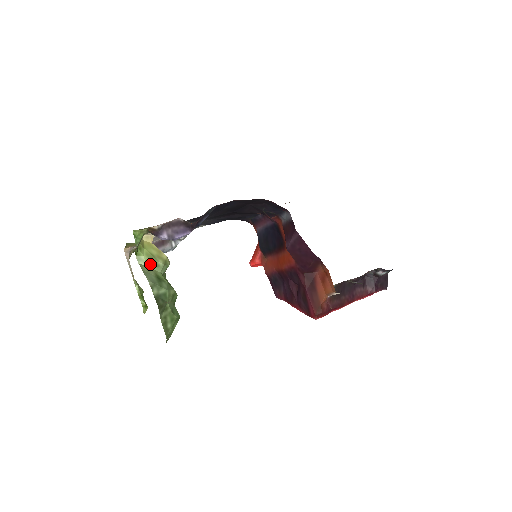
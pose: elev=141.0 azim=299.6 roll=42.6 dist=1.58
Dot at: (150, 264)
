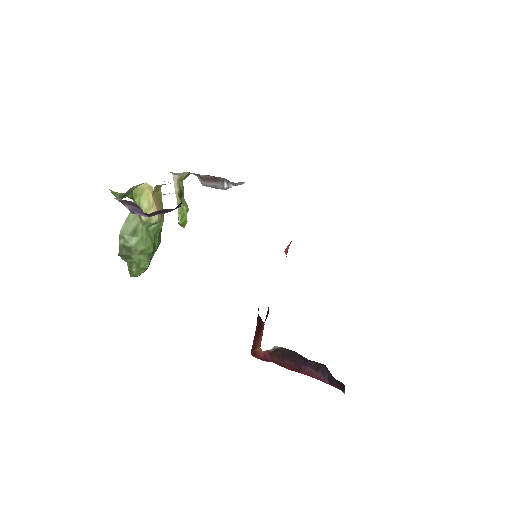
Dot at: occluded
